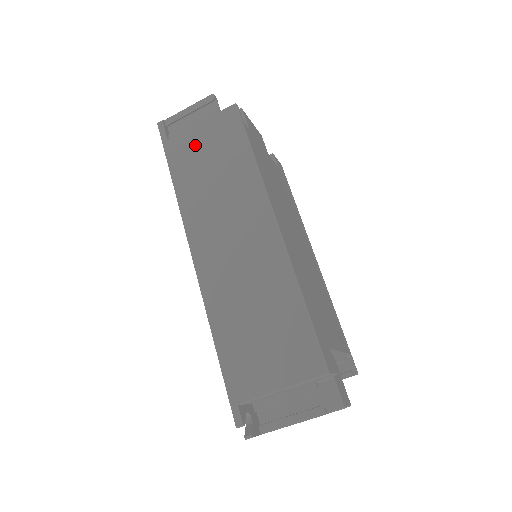
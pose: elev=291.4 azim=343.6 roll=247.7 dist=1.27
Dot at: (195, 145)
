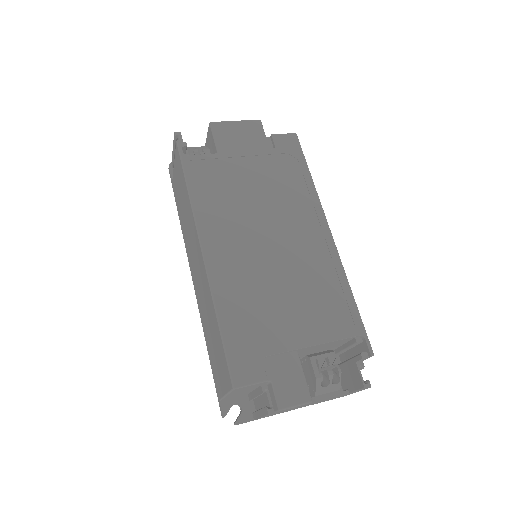
Dot at: (177, 184)
